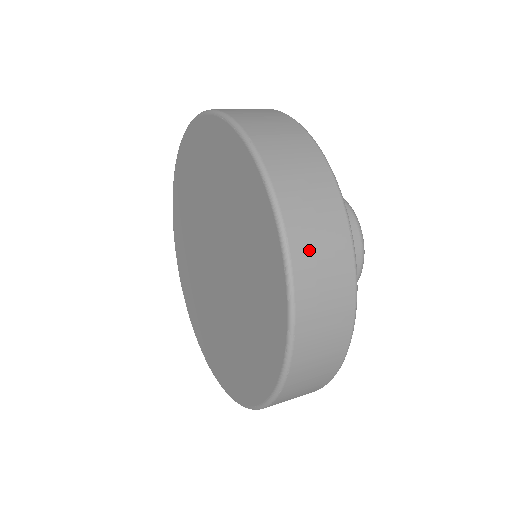
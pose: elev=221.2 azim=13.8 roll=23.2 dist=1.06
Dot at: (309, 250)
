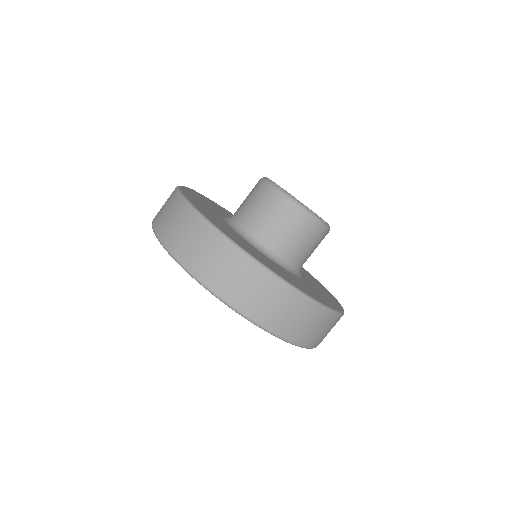
Dot at: (220, 279)
